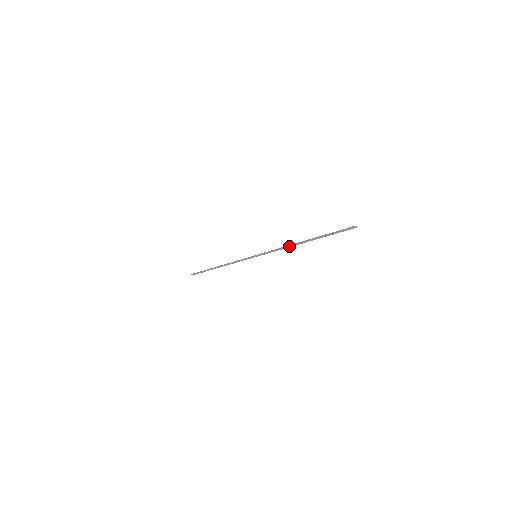
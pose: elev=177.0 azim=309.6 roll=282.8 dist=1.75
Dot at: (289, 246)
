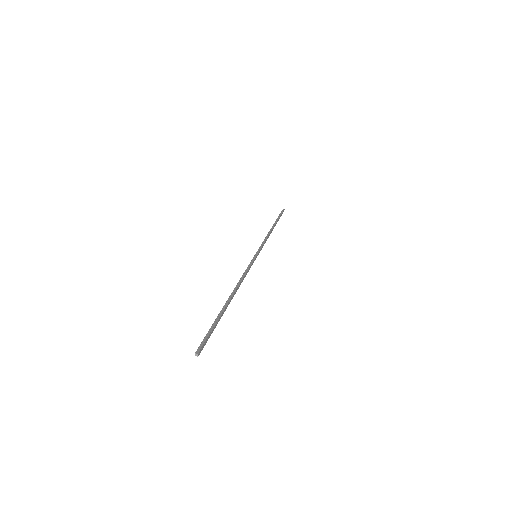
Dot at: (237, 285)
